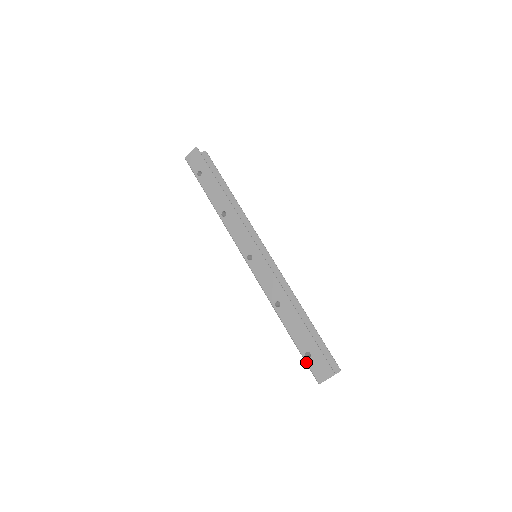
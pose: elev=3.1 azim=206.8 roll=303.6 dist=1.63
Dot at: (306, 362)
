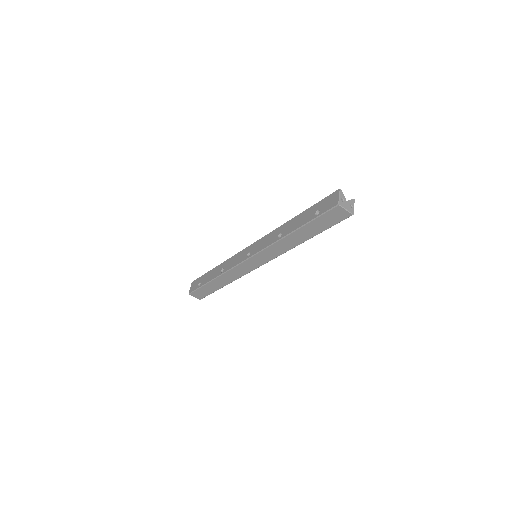
Dot at: (320, 214)
